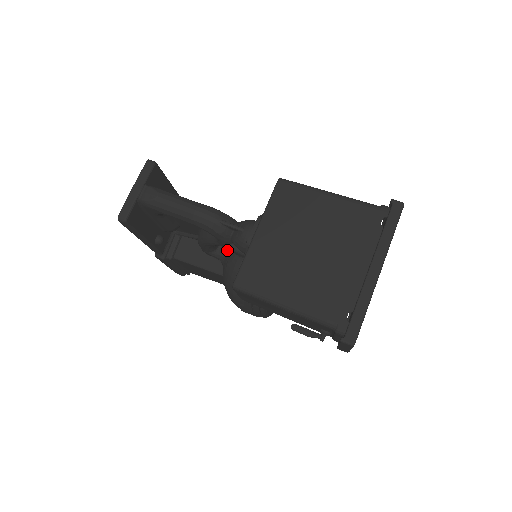
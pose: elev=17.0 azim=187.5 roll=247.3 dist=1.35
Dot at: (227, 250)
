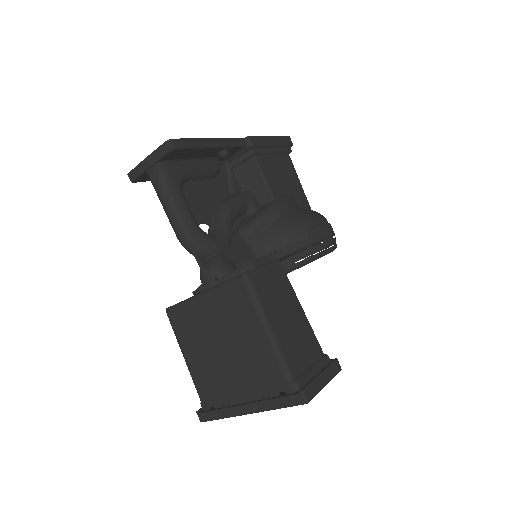
Dot at: occluded
